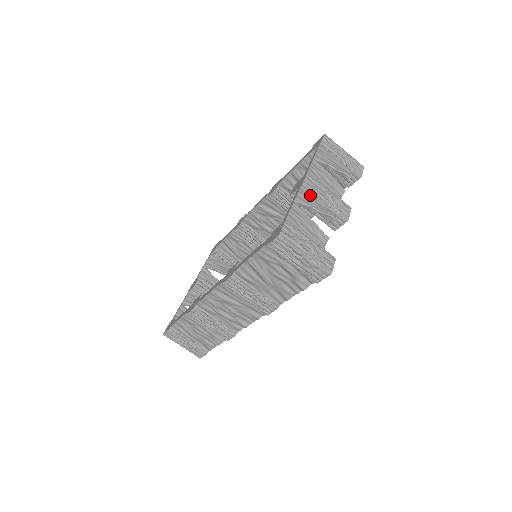
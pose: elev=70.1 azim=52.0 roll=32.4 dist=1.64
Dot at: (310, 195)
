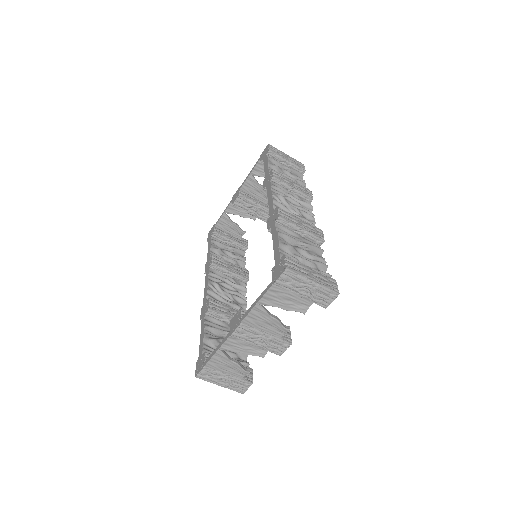
Dot at: (238, 342)
